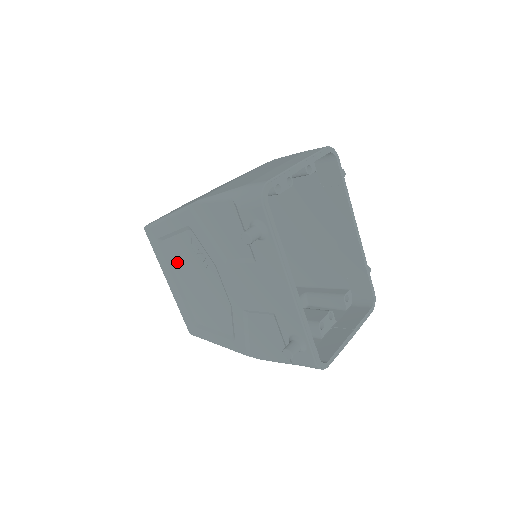
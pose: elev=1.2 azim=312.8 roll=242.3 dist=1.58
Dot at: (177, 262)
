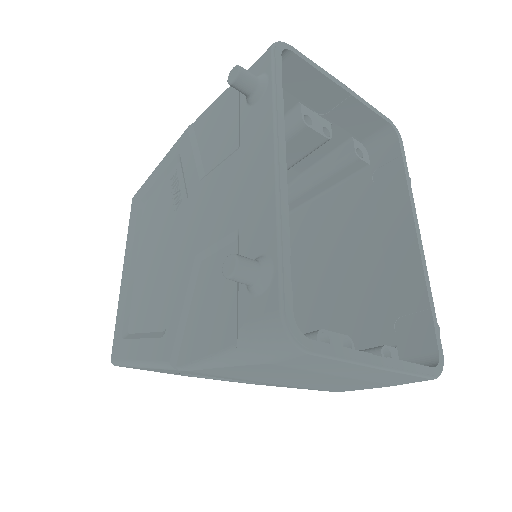
Dot at: (147, 228)
